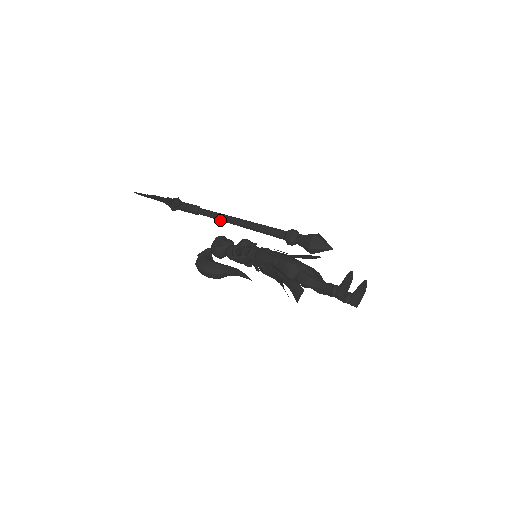
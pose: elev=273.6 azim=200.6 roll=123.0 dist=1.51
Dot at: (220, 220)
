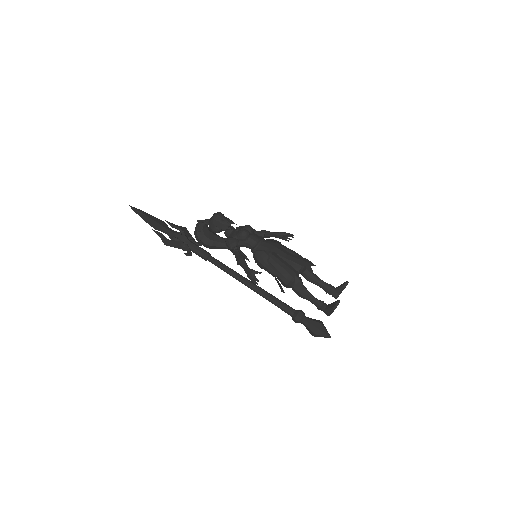
Dot at: (232, 276)
